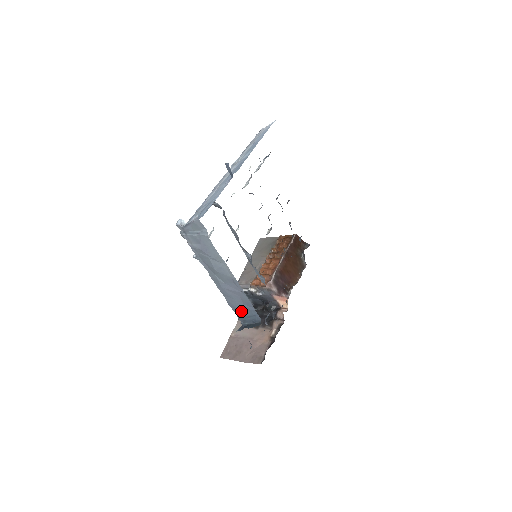
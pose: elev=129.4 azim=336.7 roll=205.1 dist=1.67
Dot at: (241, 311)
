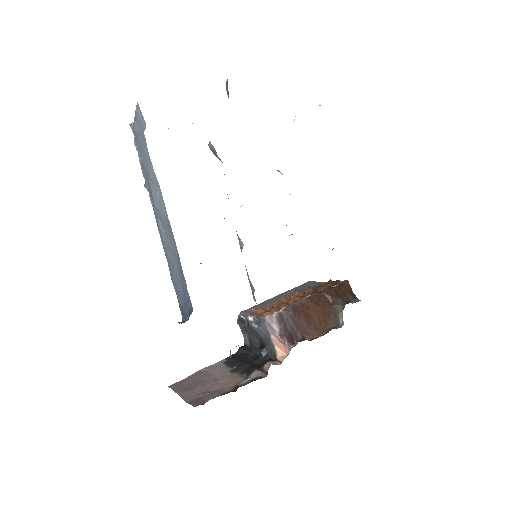
Dot at: (179, 292)
